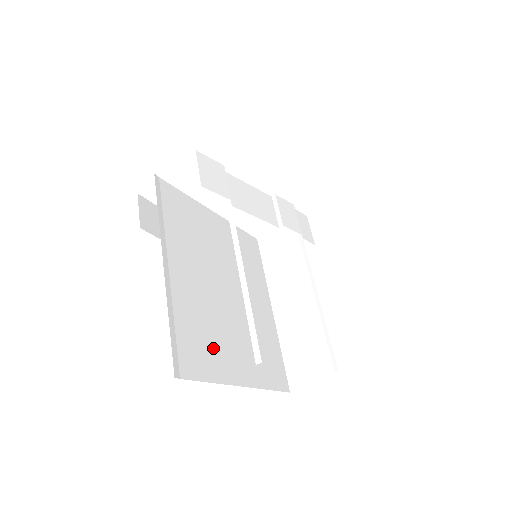
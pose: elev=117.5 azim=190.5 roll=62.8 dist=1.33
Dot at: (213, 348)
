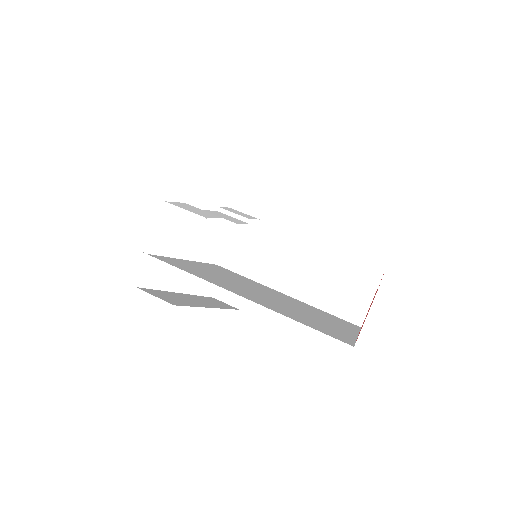
Dot at: (323, 325)
